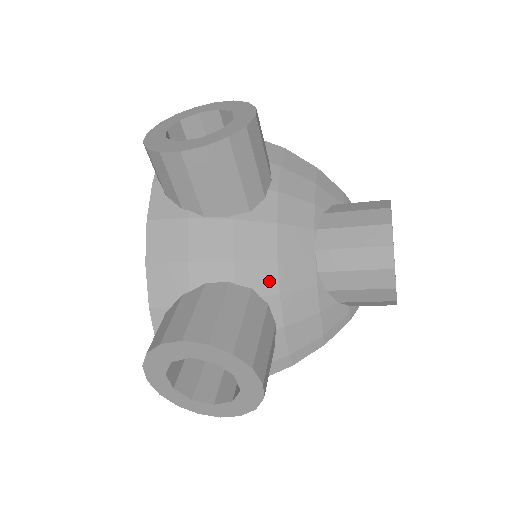
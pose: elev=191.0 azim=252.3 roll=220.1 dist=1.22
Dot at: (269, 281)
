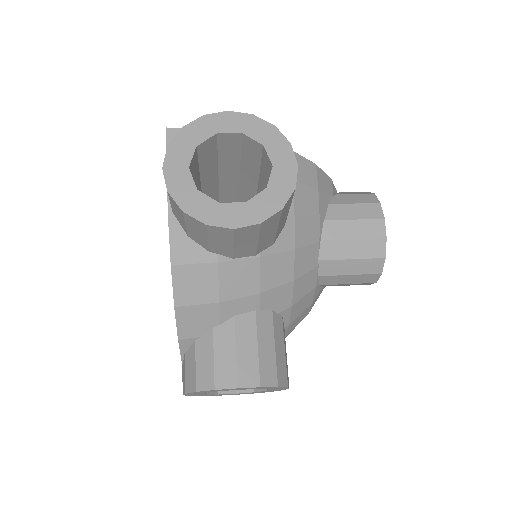
Dot at: (285, 300)
